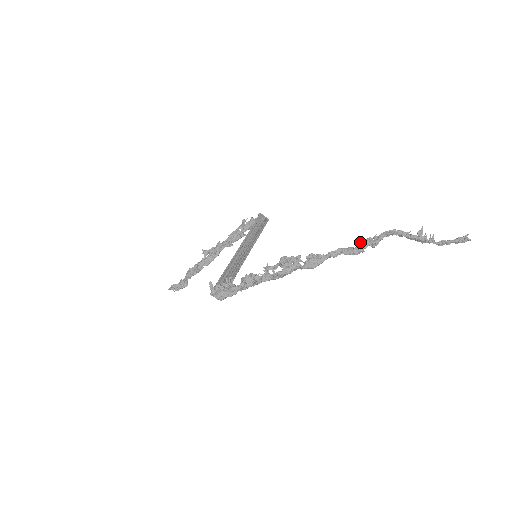
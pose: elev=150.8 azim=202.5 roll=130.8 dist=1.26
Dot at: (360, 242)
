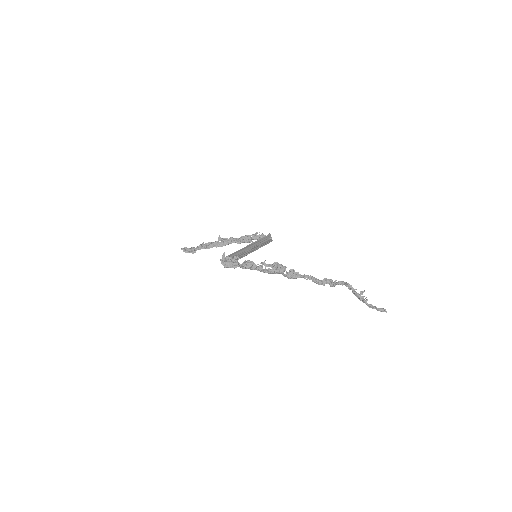
Dot at: (325, 279)
